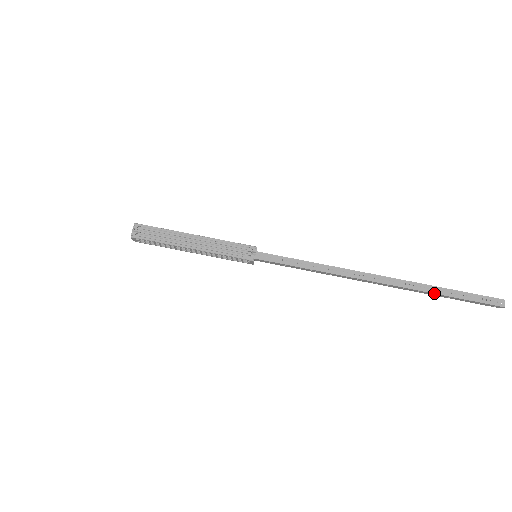
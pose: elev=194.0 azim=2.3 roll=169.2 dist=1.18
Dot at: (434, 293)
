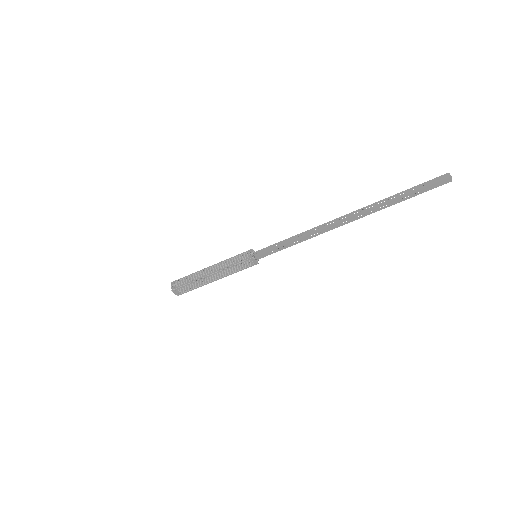
Dot at: (391, 201)
